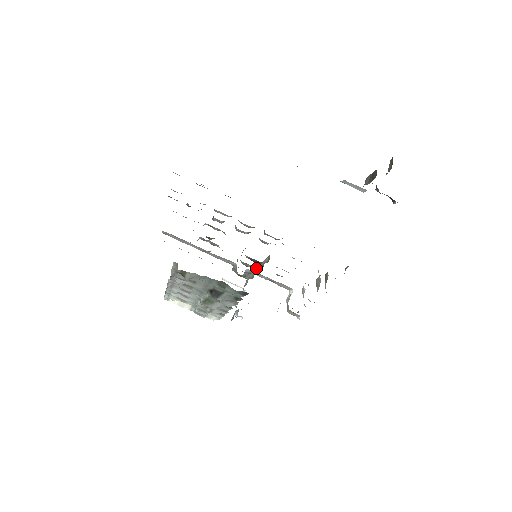
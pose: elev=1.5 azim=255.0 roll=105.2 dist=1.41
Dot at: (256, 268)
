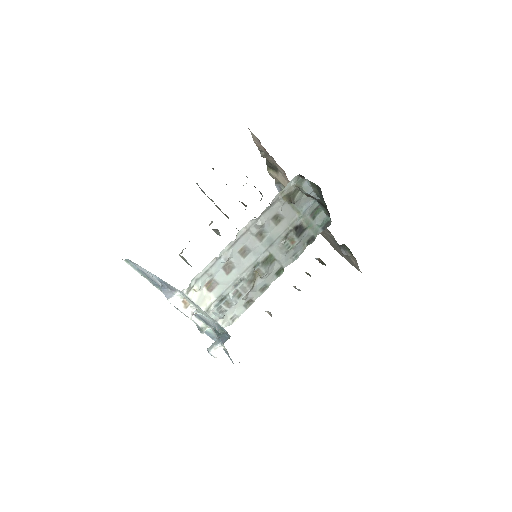
Dot at: occluded
